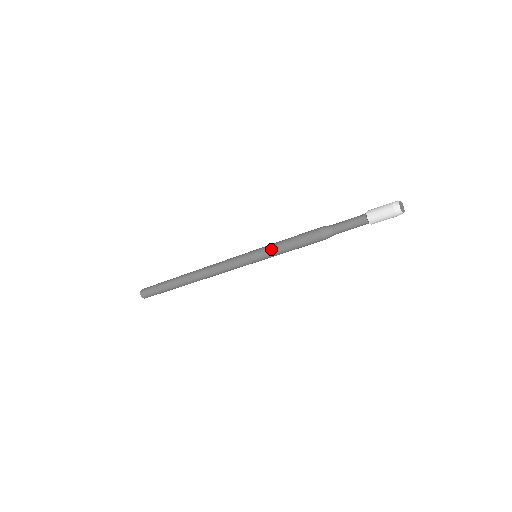
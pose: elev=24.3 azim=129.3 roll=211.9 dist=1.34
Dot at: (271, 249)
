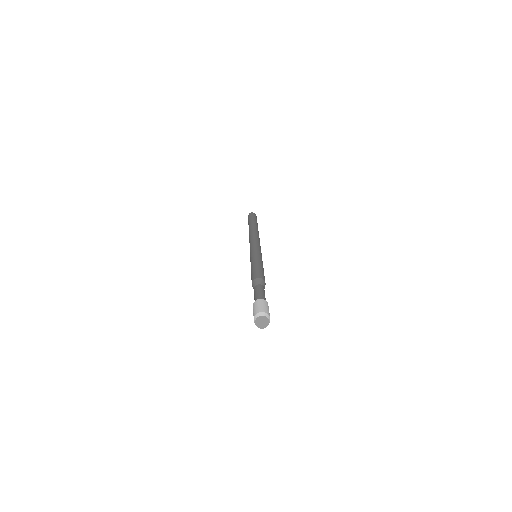
Dot at: occluded
